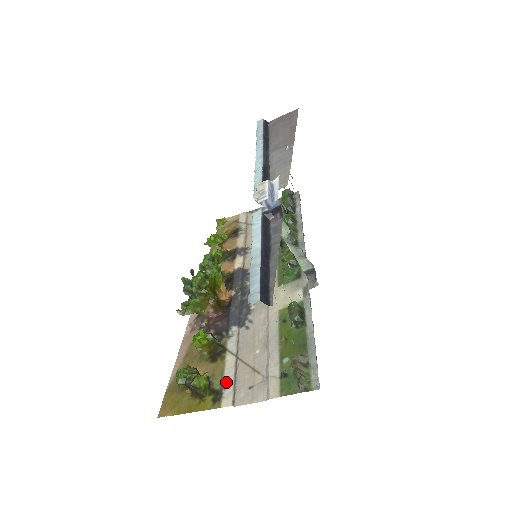
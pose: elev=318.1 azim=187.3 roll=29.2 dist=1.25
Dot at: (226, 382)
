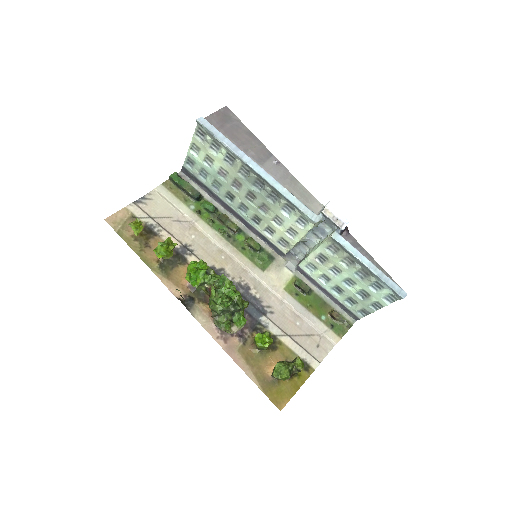
Dot at: (301, 354)
